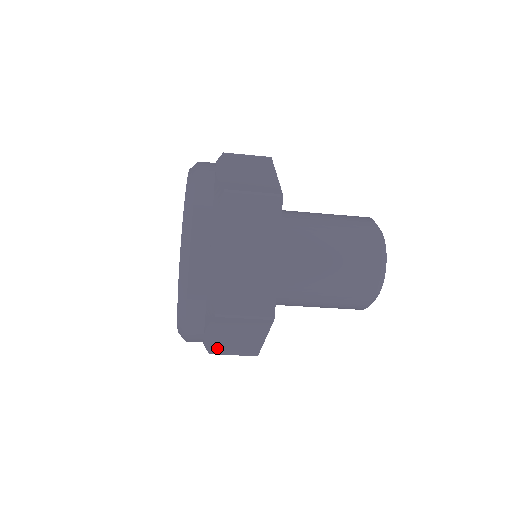
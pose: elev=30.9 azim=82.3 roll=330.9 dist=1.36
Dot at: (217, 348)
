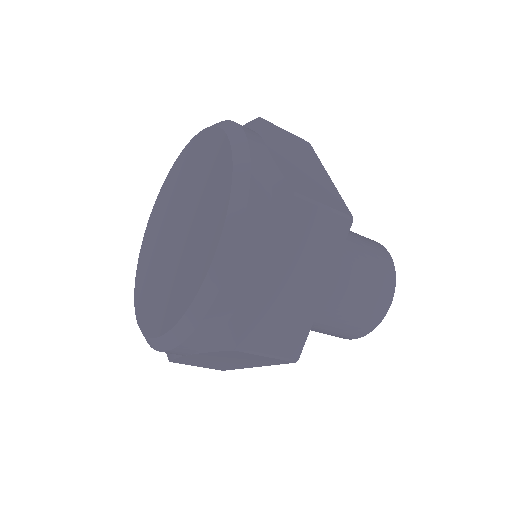
Dot at: (188, 361)
